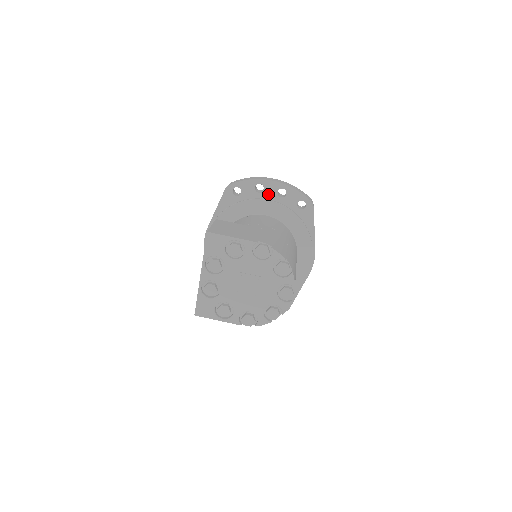
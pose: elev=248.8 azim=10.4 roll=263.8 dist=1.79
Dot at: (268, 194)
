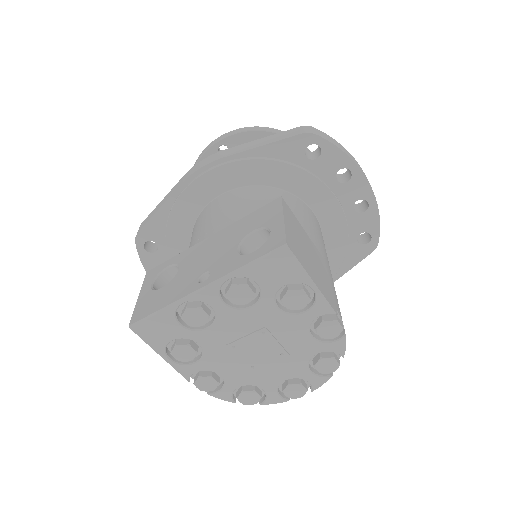
Dot at: (345, 192)
